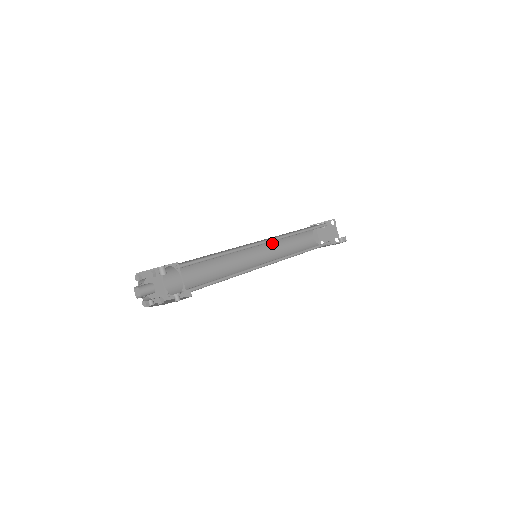
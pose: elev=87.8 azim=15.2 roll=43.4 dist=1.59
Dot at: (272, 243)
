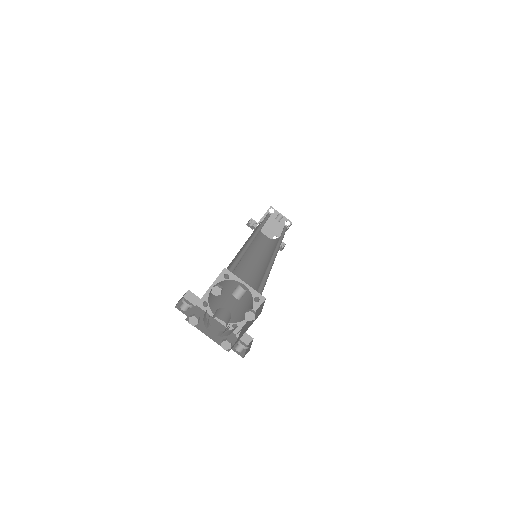
Dot at: occluded
